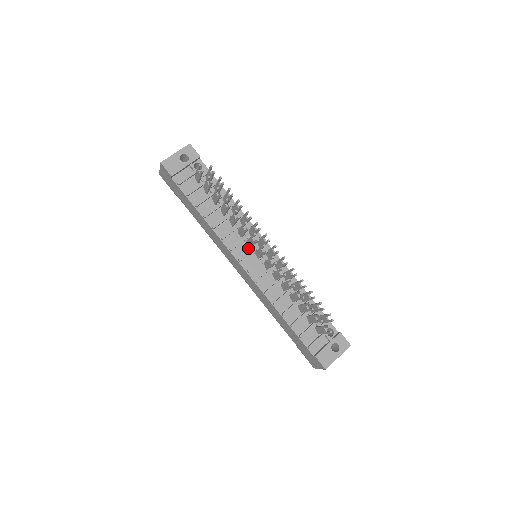
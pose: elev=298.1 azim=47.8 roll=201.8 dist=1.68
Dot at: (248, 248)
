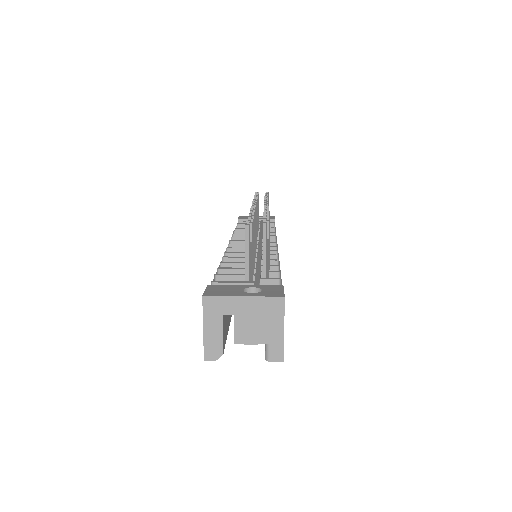
Dot at: occluded
